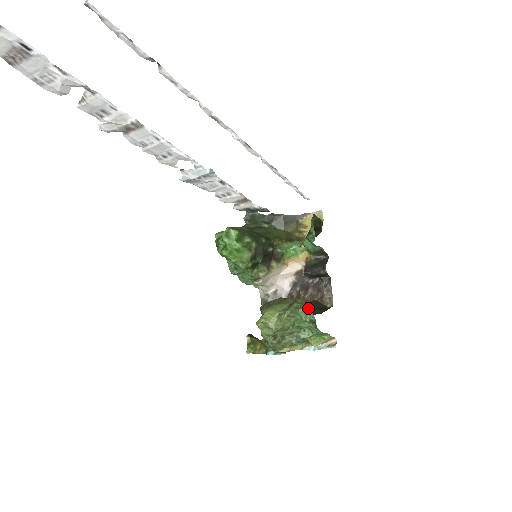
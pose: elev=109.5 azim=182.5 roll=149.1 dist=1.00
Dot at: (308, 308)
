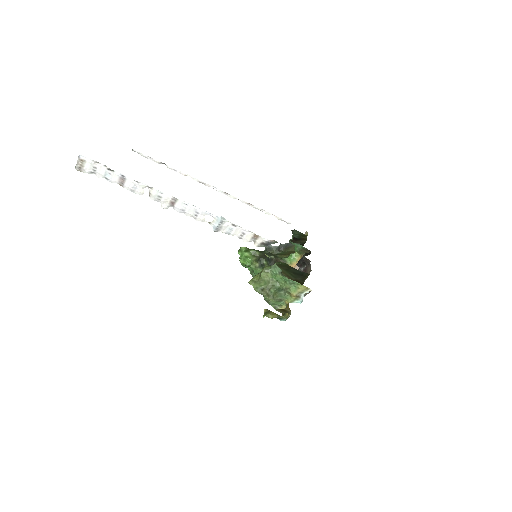
Dot at: (275, 265)
